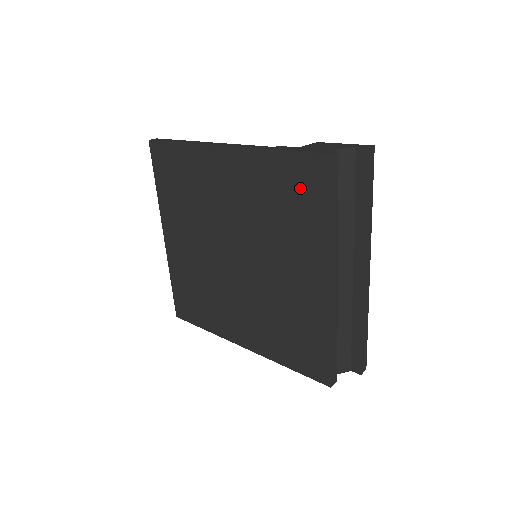
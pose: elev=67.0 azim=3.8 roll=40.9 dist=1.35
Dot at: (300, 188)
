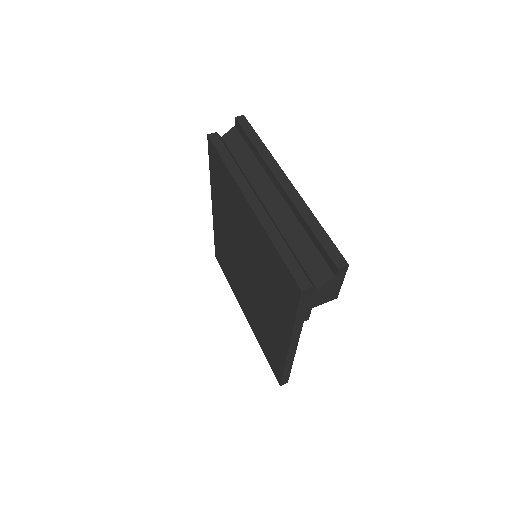
Dot at: (218, 172)
